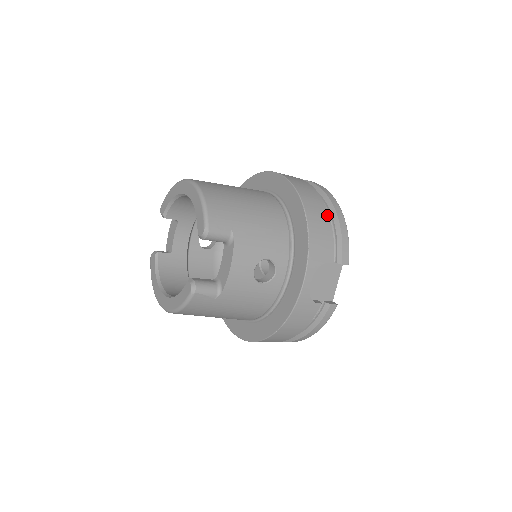
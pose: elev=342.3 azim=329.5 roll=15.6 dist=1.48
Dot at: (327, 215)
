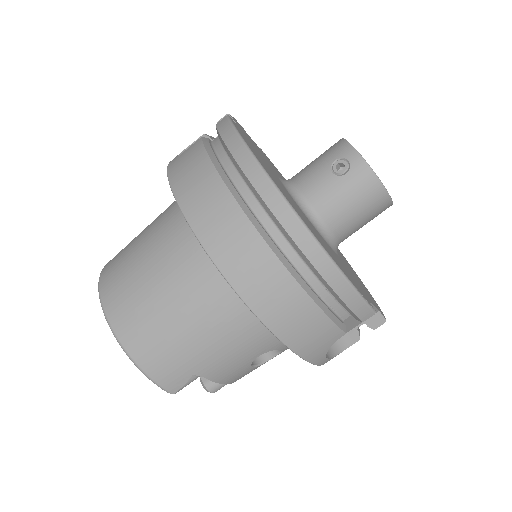
Dot at: (302, 294)
